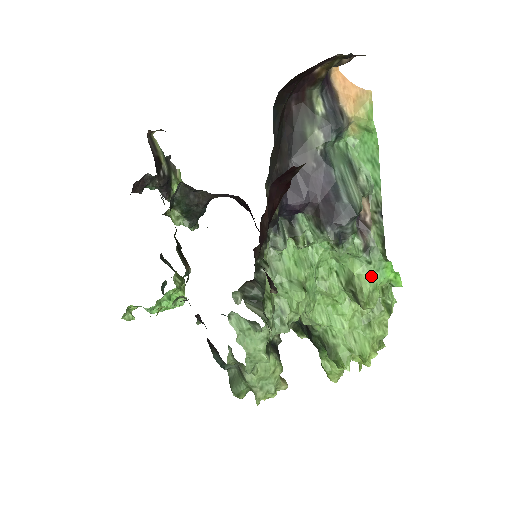
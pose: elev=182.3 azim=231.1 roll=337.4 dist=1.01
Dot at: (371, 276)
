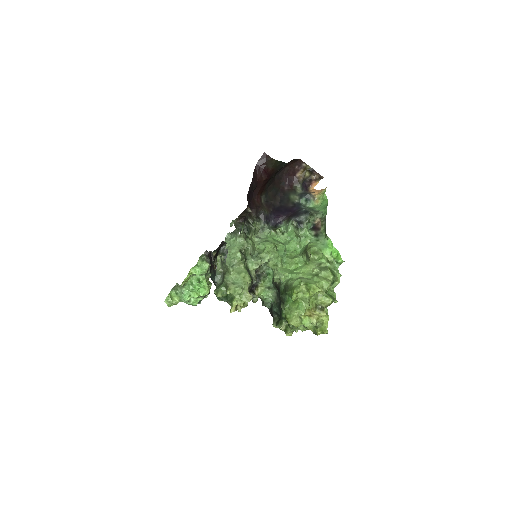
Dot at: (318, 245)
